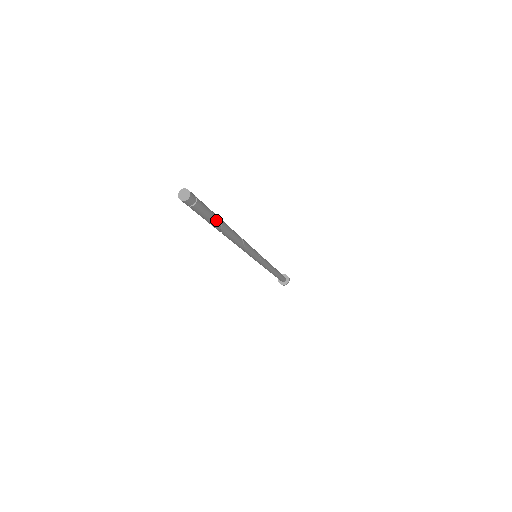
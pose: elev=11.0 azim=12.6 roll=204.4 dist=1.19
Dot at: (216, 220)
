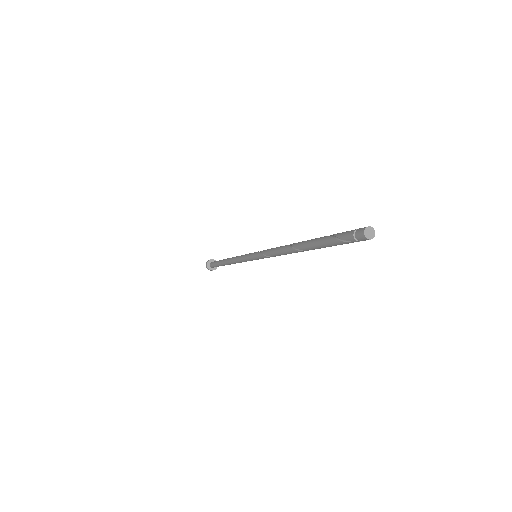
Dot at: occluded
